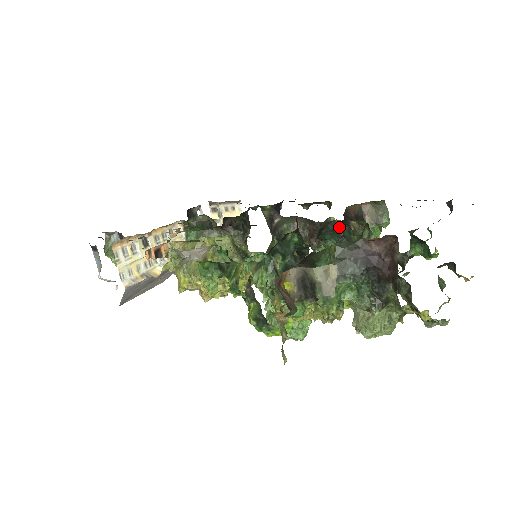
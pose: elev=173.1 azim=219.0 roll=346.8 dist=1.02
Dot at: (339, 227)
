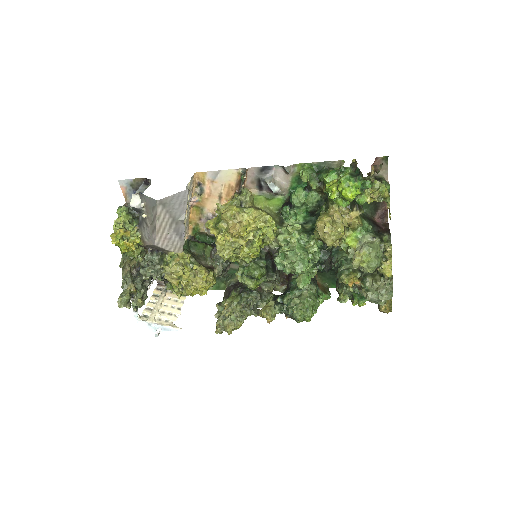
Dot at: (329, 251)
